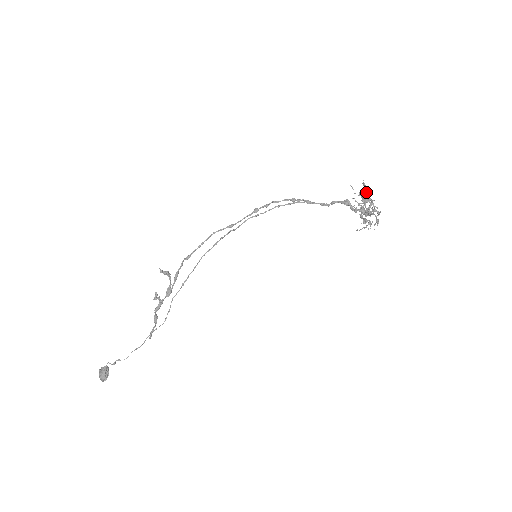
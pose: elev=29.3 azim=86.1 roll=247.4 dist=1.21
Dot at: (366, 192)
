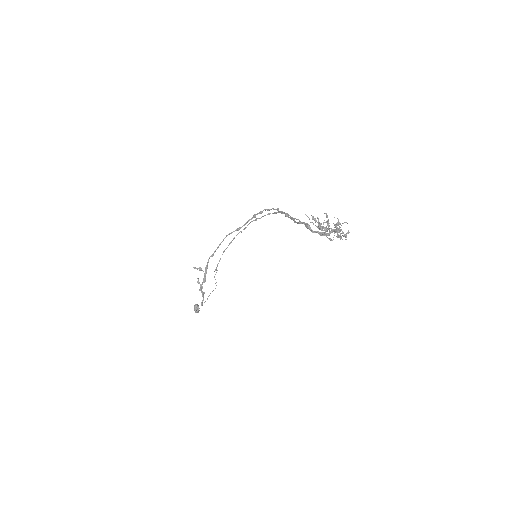
Dot at: occluded
